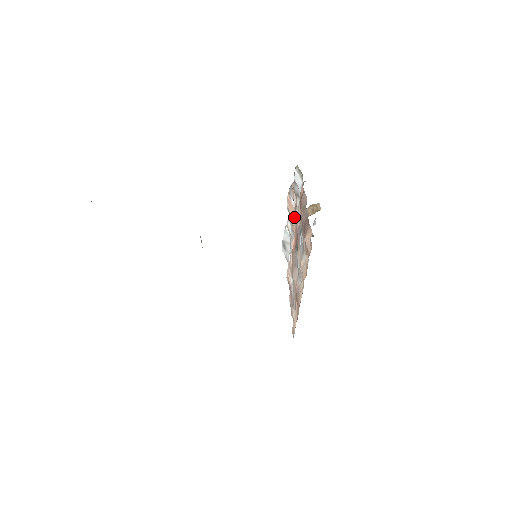
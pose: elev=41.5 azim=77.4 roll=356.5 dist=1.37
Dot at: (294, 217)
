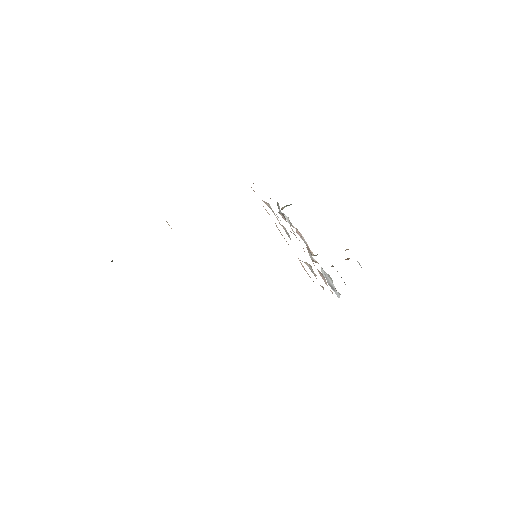
Dot at: occluded
